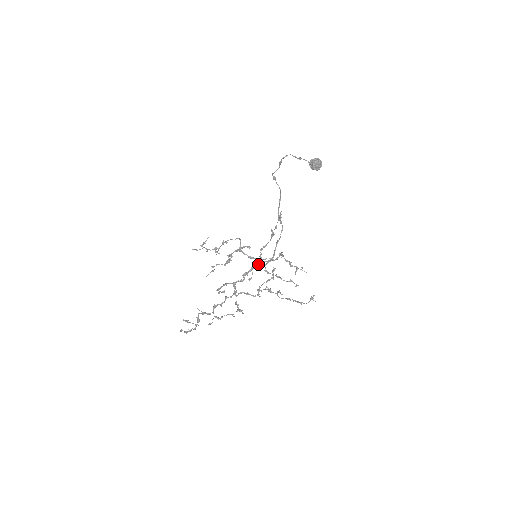
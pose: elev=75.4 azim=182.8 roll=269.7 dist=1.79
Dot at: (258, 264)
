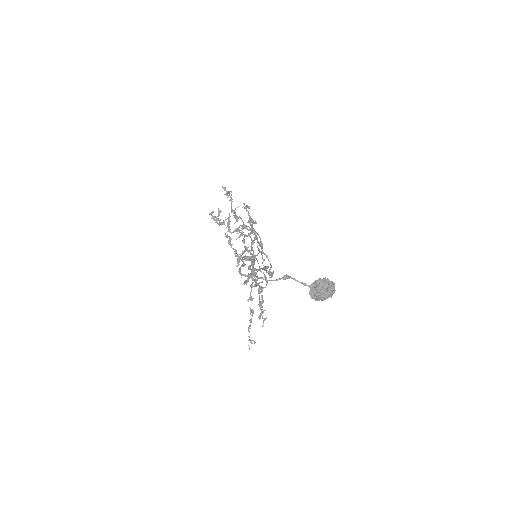
Dot at: occluded
